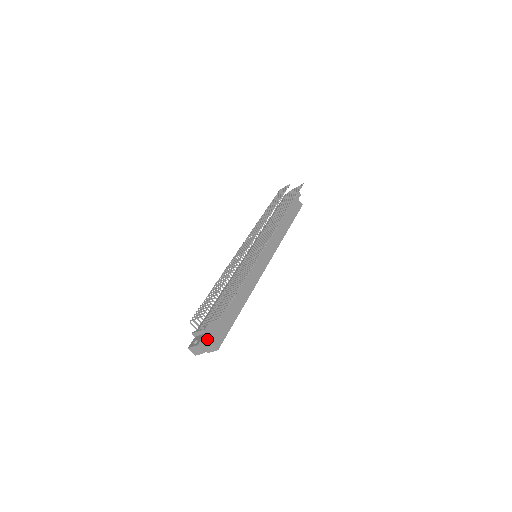
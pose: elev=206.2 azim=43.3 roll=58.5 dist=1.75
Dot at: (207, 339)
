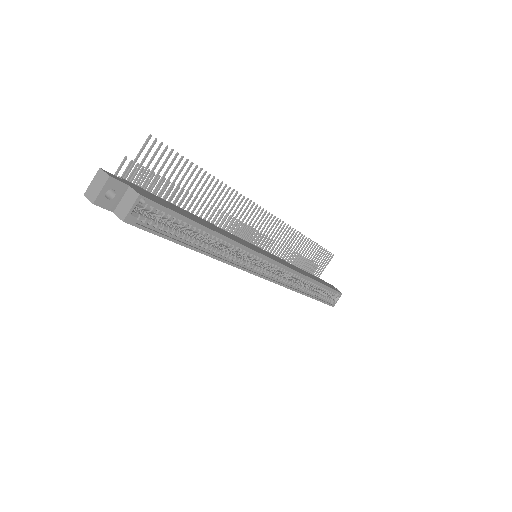
Dot at: (124, 182)
